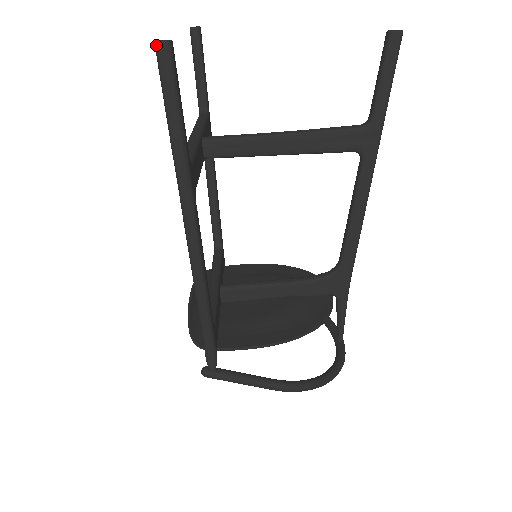
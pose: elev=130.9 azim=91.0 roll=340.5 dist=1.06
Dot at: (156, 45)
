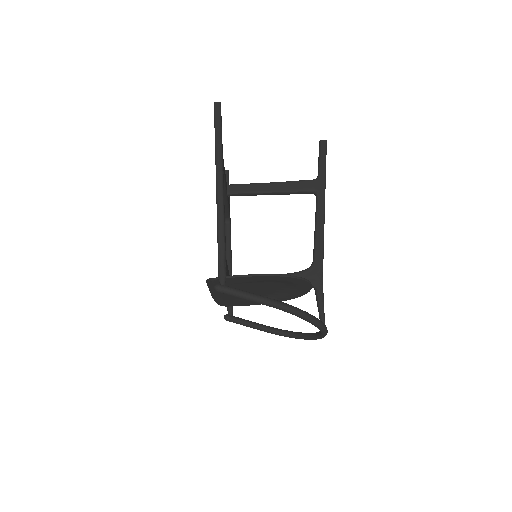
Dot at: (215, 103)
